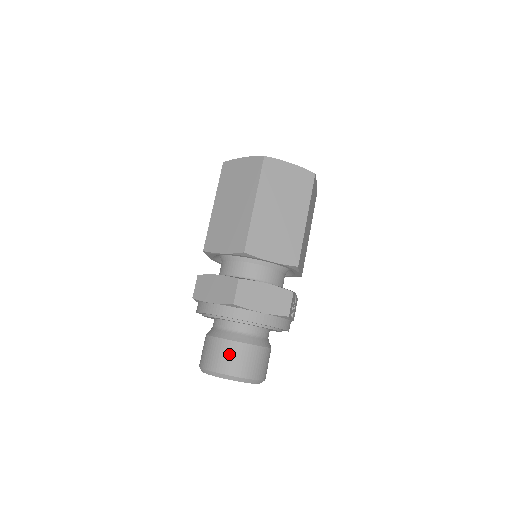
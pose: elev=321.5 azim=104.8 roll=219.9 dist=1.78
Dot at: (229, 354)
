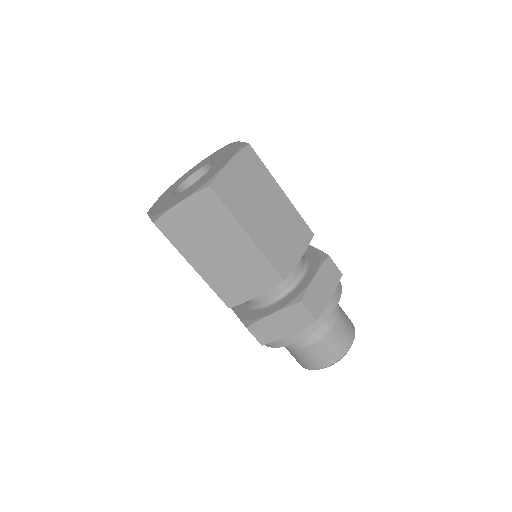
Dot at: (332, 344)
